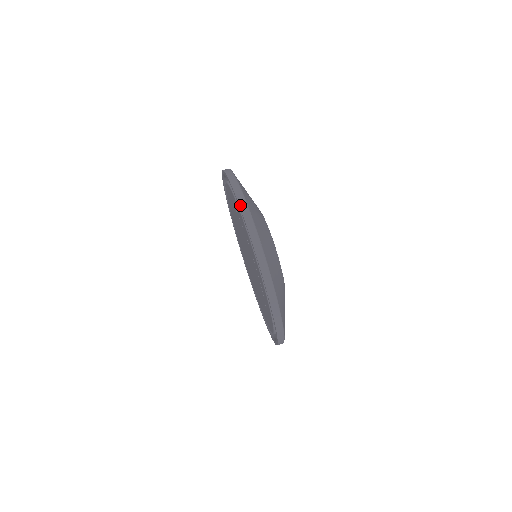
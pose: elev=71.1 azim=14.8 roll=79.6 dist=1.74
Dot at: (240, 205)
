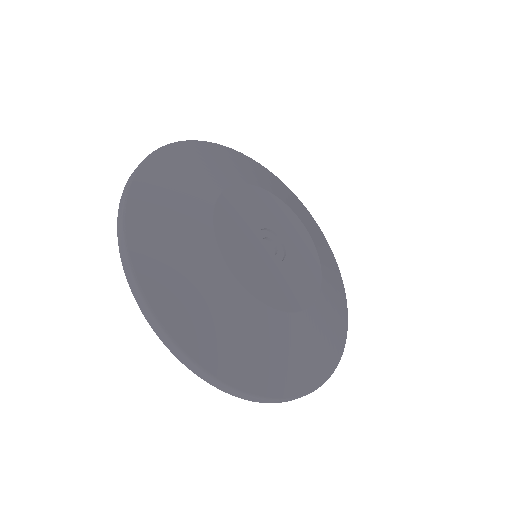
Dot at: (121, 258)
